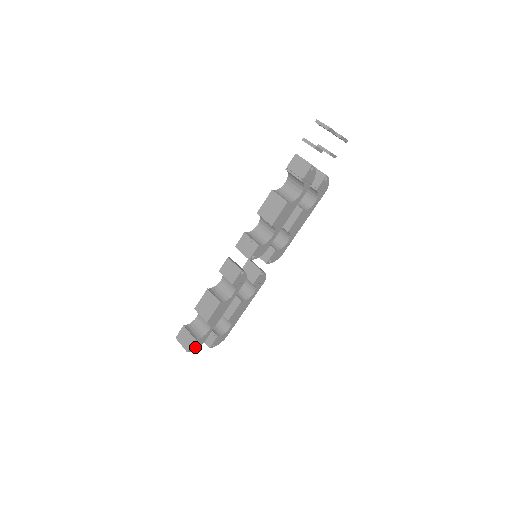
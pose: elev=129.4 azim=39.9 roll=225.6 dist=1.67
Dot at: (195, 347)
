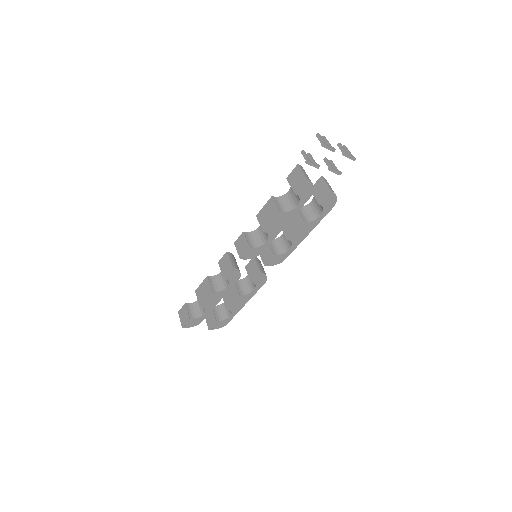
Dot at: (191, 325)
